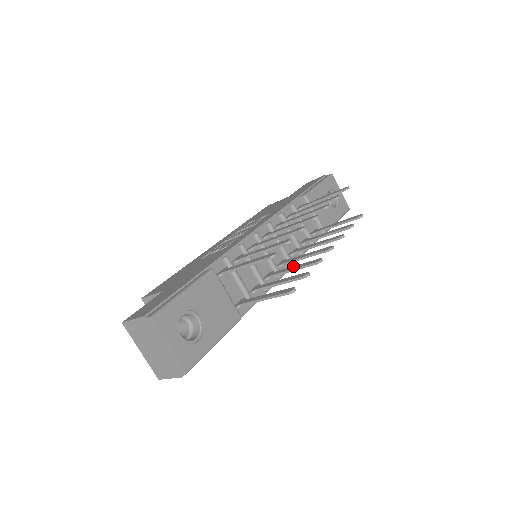
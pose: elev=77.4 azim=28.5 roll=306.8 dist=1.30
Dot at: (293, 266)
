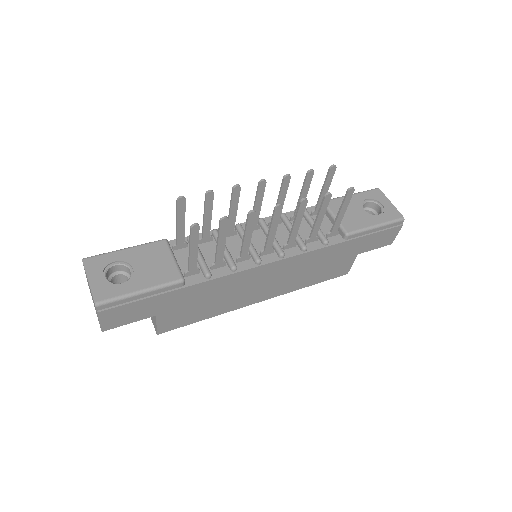
Dot at: (249, 235)
